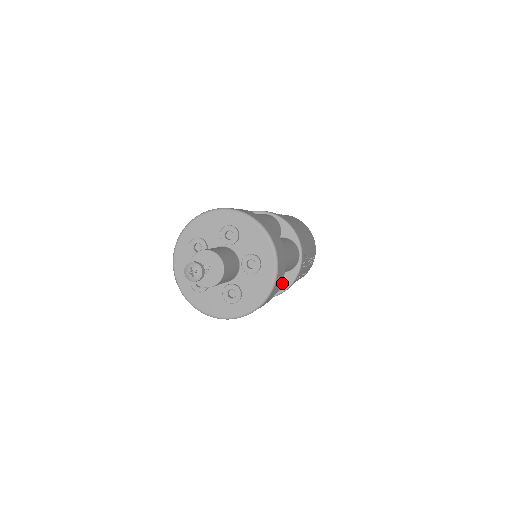
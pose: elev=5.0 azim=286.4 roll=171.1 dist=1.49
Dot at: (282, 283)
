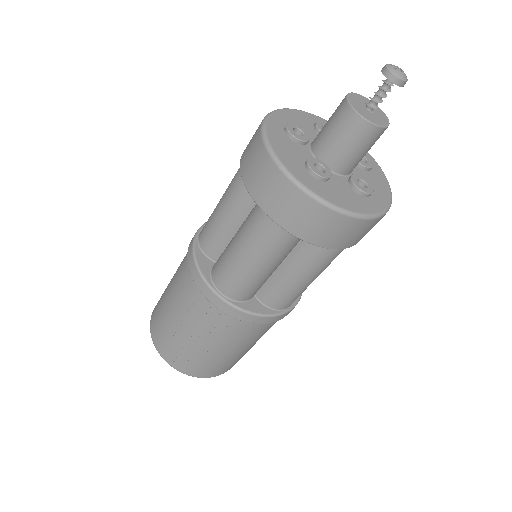
Dot at: occluded
